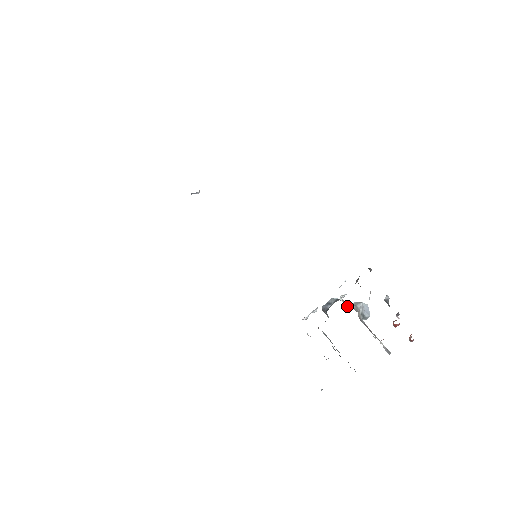
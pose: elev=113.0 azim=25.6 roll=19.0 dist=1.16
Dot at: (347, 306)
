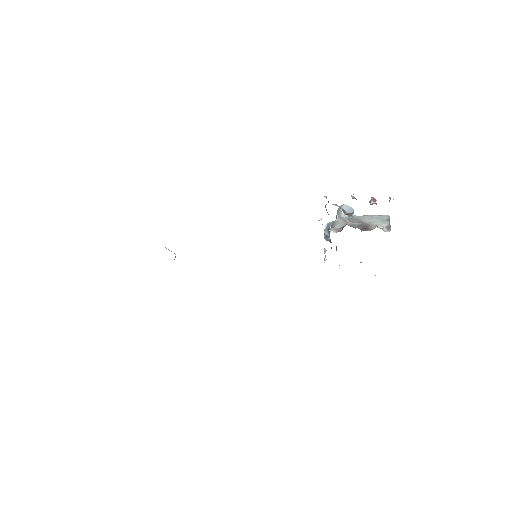
Dot at: (339, 231)
